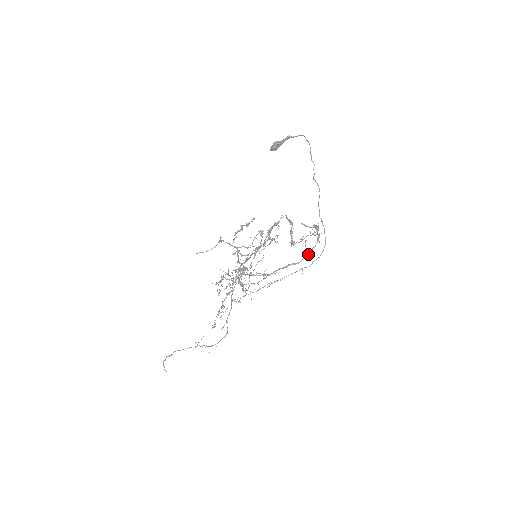
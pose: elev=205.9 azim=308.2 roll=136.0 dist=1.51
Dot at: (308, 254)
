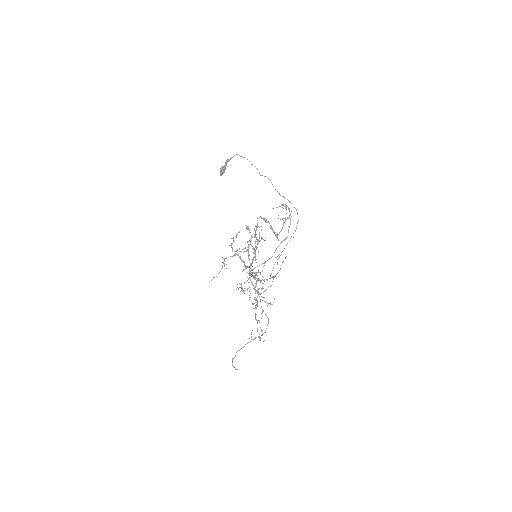
Dot at: occluded
